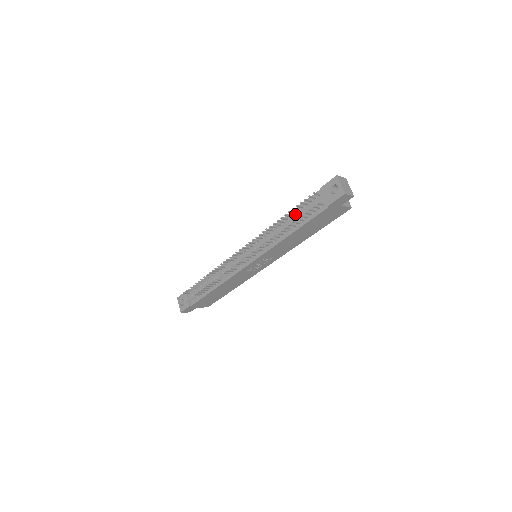
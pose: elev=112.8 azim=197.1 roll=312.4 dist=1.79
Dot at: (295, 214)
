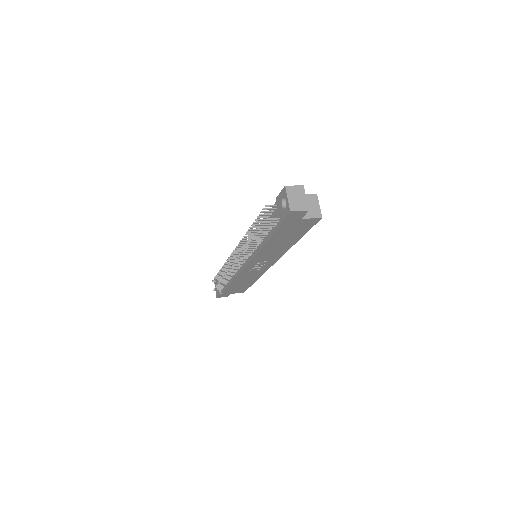
Dot at: (265, 223)
